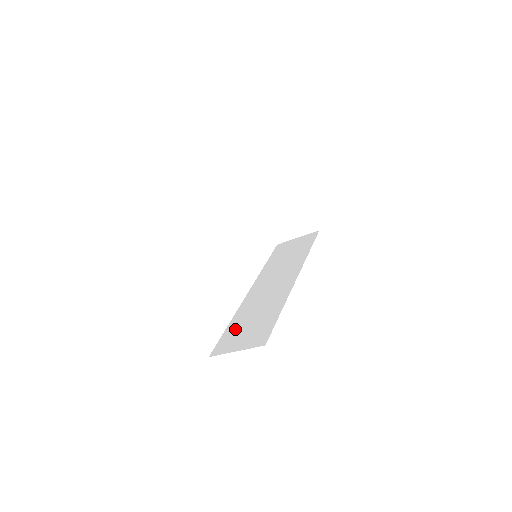
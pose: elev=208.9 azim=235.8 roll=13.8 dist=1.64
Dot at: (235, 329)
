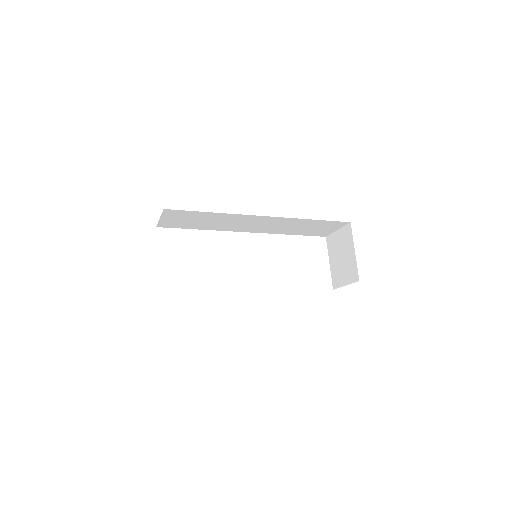
Dot at: occluded
